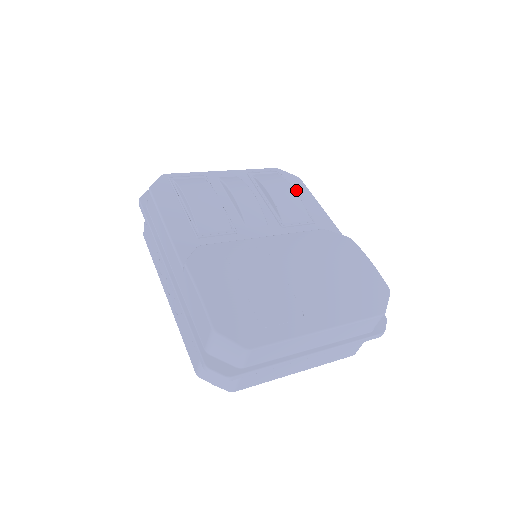
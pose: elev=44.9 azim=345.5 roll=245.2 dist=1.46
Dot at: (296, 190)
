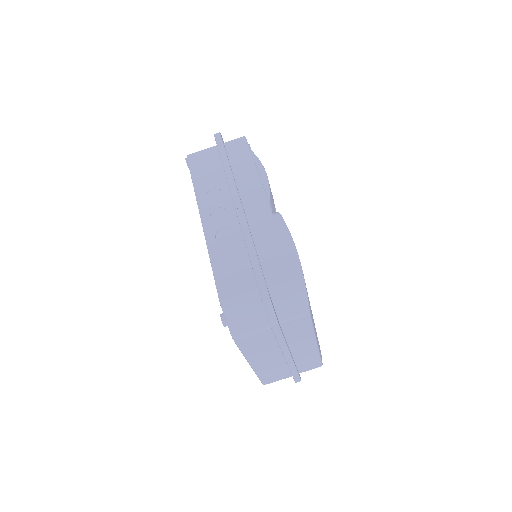
Dot at: occluded
